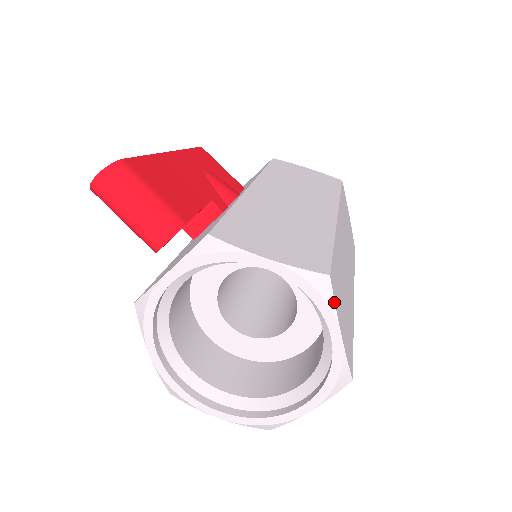
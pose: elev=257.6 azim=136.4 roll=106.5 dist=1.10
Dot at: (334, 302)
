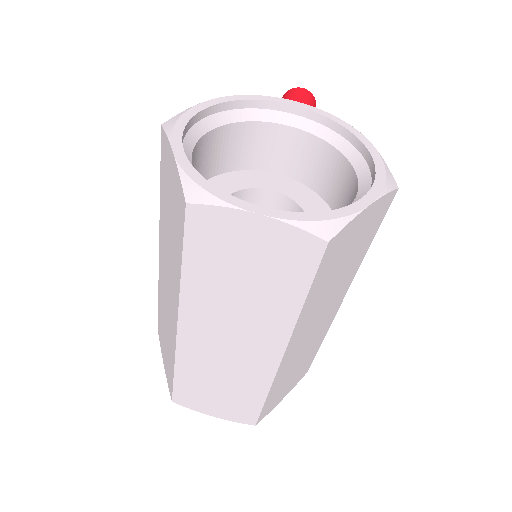
Dot at: (388, 192)
